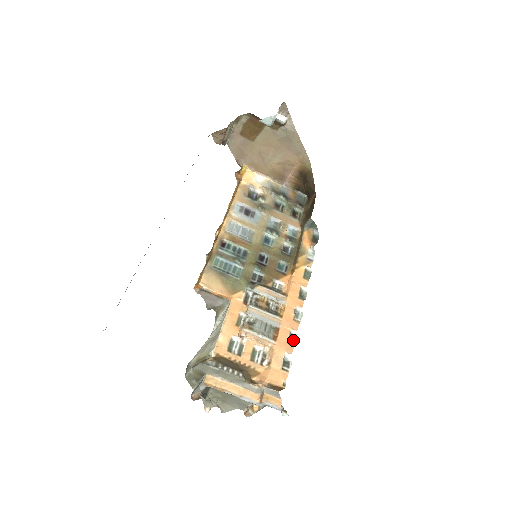
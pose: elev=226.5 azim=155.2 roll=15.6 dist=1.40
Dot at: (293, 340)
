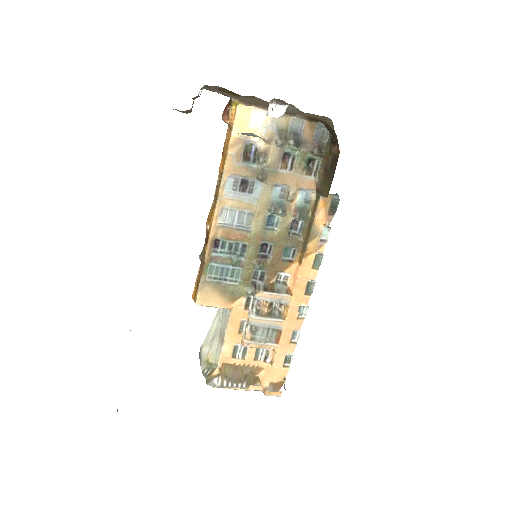
Dot at: (296, 338)
